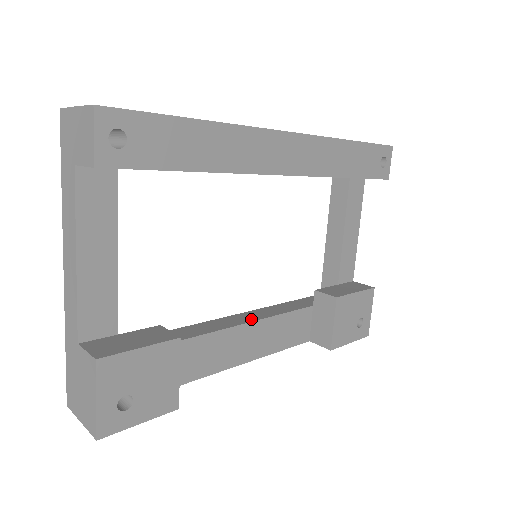
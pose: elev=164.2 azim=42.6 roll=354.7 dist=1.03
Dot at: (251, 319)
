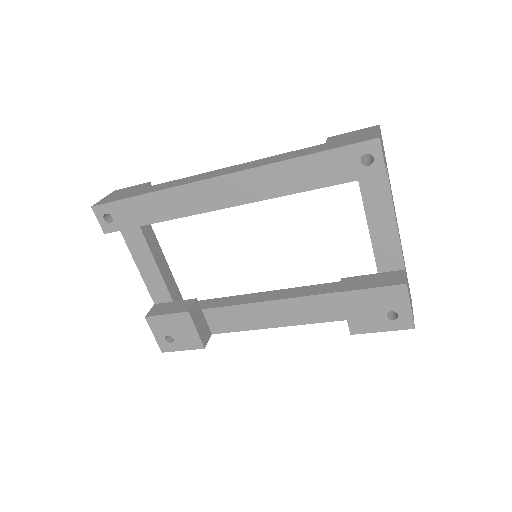
Dot at: (276, 297)
